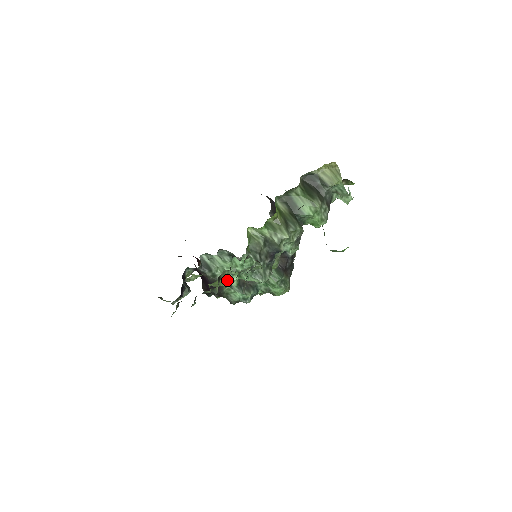
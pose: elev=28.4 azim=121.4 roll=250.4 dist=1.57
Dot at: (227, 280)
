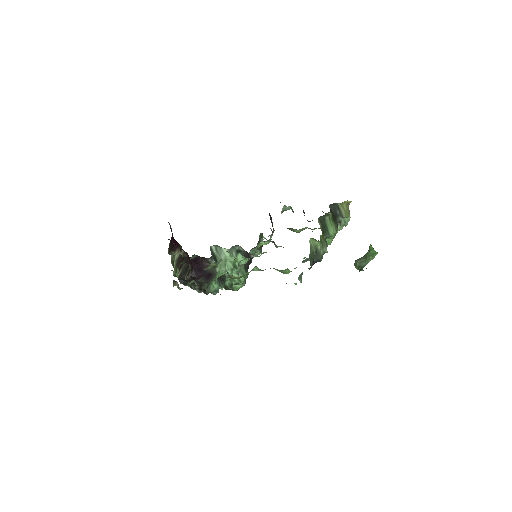
Dot at: occluded
